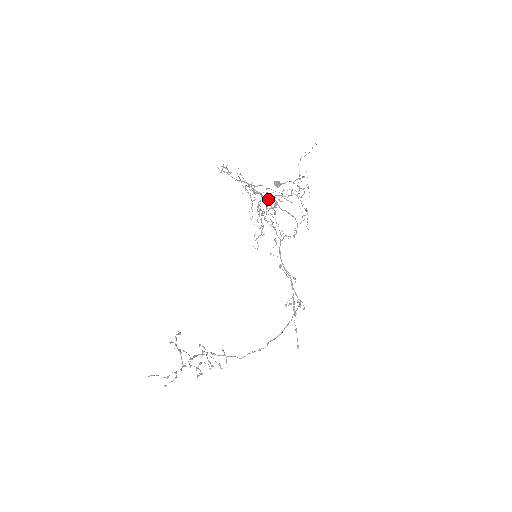
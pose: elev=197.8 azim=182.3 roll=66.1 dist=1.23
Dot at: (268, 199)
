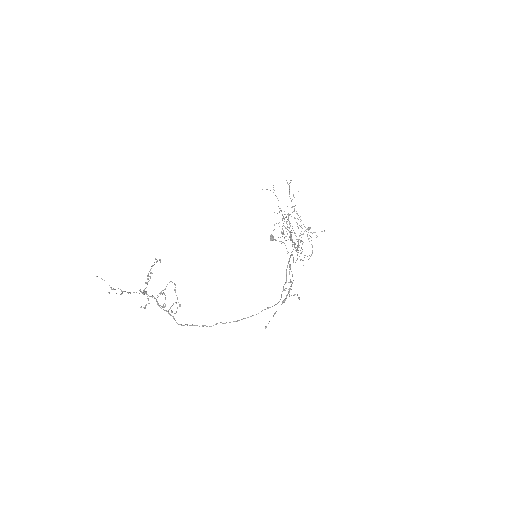
Dot at: occluded
